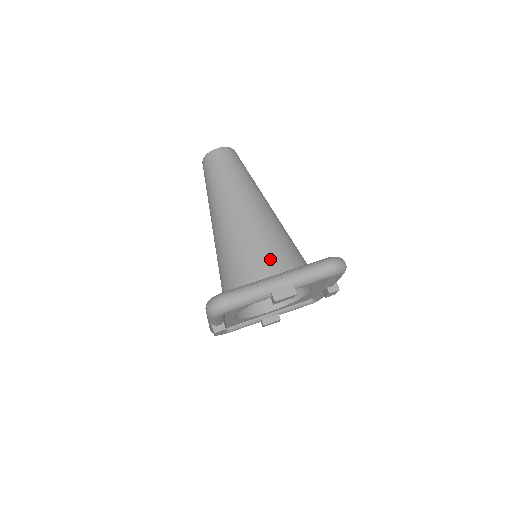
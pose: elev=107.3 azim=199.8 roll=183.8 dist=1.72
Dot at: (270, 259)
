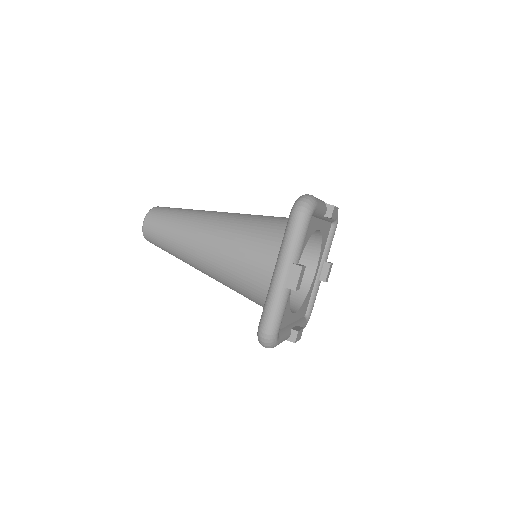
Dot at: (260, 259)
